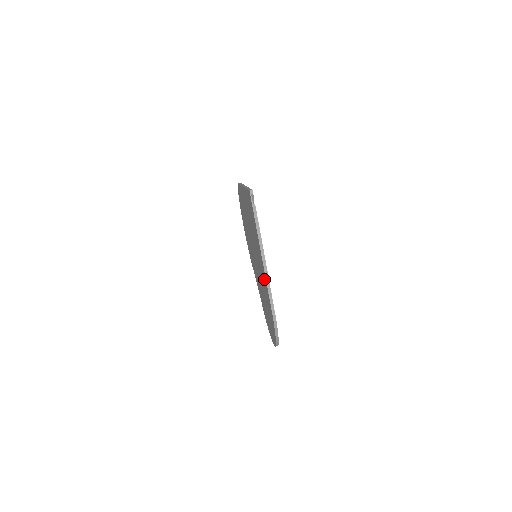
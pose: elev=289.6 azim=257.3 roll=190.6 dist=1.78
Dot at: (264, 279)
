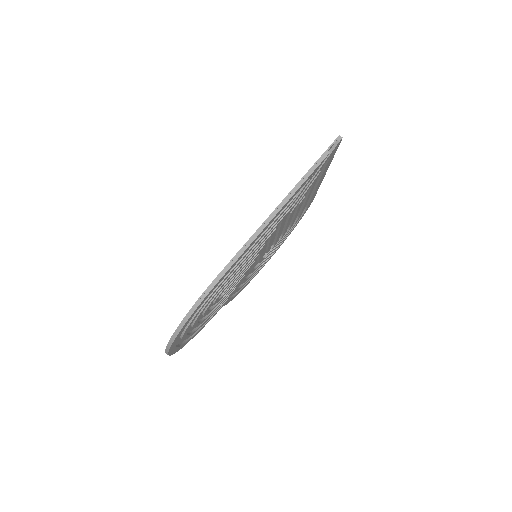
Dot at: occluded
